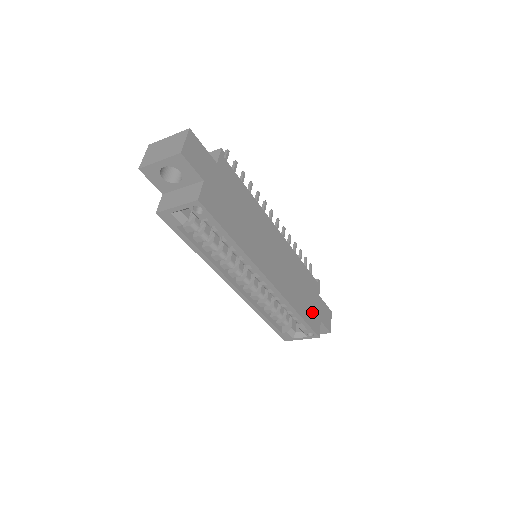
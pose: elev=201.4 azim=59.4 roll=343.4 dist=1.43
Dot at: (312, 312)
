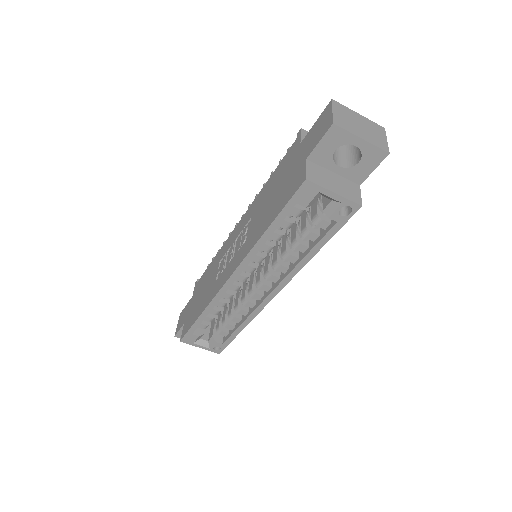
Dot at: occluded
